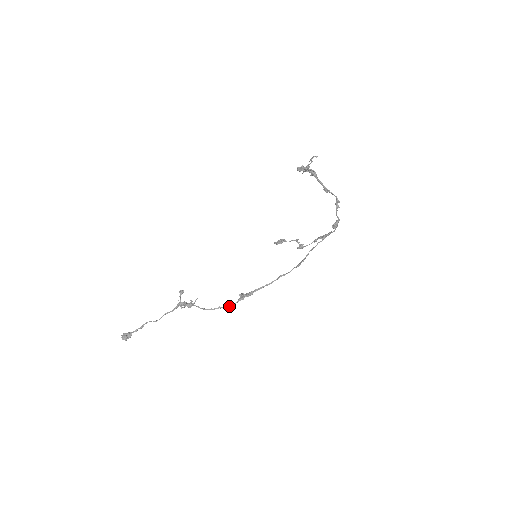
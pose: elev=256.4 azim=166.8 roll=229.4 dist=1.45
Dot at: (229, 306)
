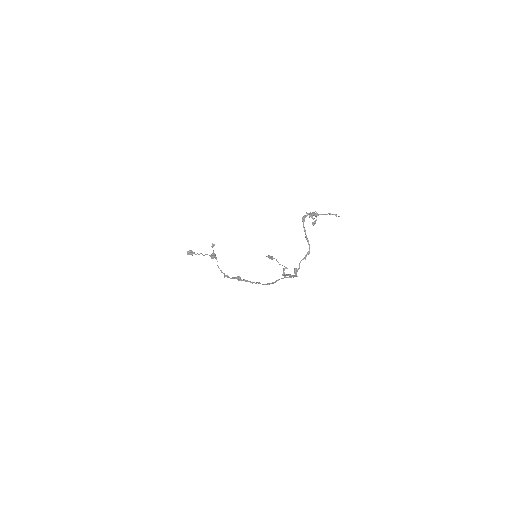
Dot at: (227, 277)
